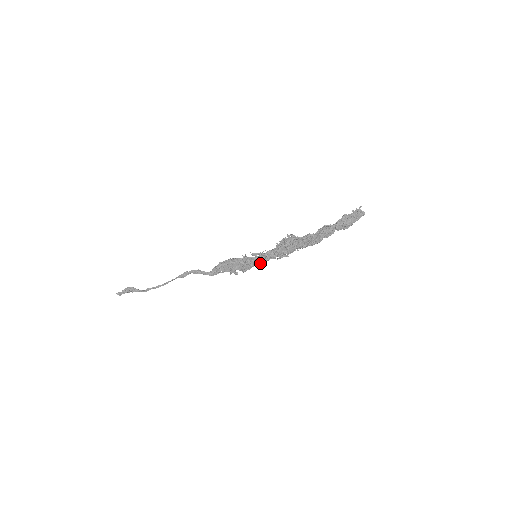
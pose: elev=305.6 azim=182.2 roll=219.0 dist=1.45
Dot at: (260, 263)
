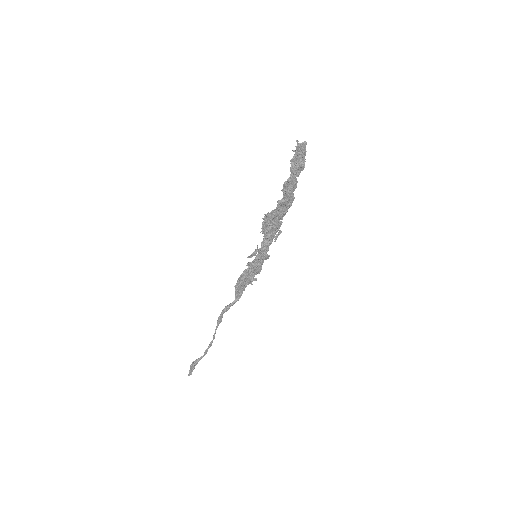
Dot at: (265, 257)
